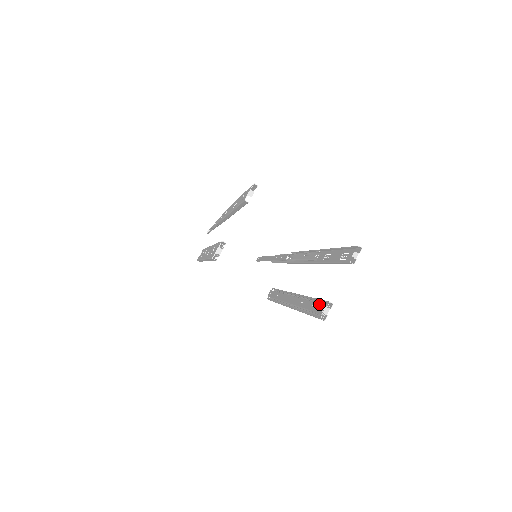
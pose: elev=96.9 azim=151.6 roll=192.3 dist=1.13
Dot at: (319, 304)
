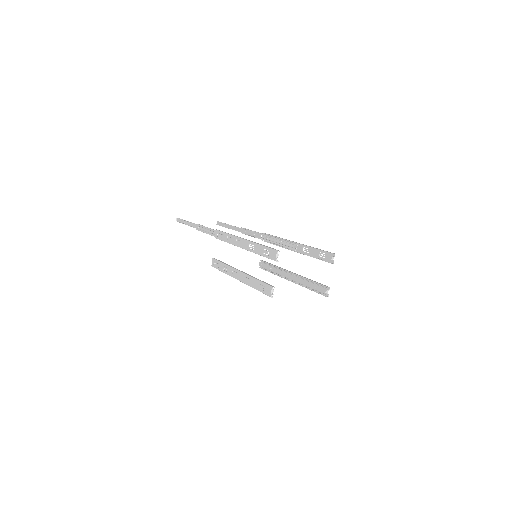
Dot at: (320, 287)
